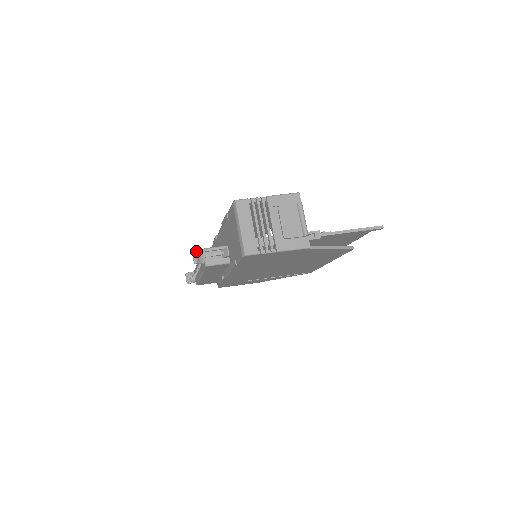
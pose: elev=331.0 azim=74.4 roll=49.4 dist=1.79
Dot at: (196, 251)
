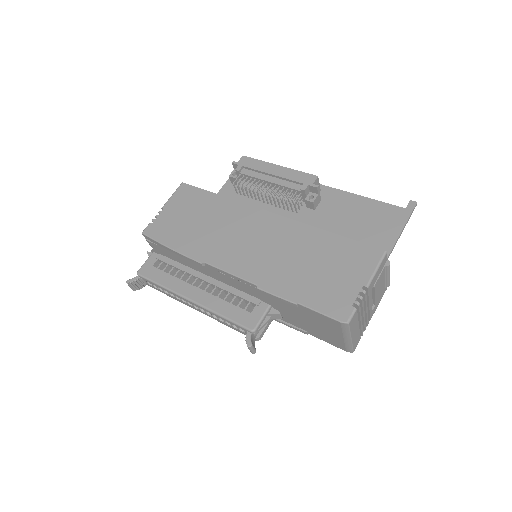
Dot at: (252, 344)
